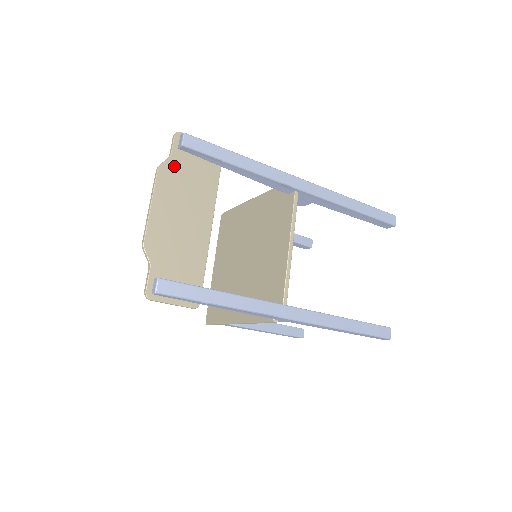
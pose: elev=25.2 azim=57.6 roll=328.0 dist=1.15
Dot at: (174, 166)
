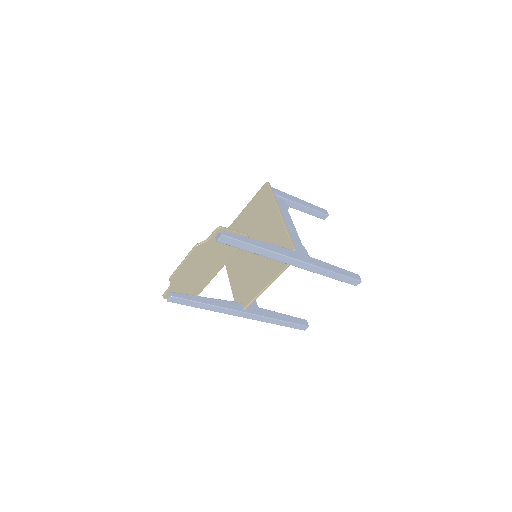
Dot at: (208, 245)
